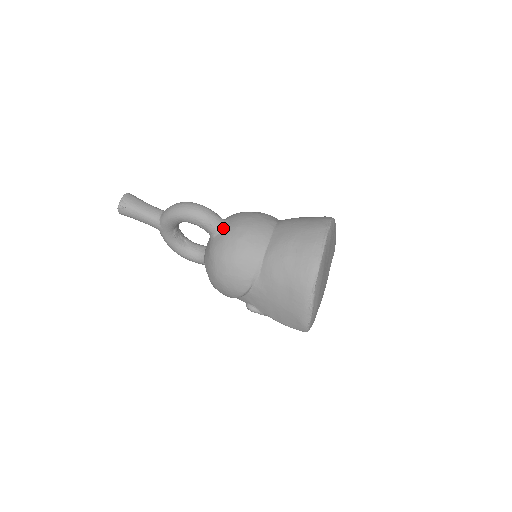
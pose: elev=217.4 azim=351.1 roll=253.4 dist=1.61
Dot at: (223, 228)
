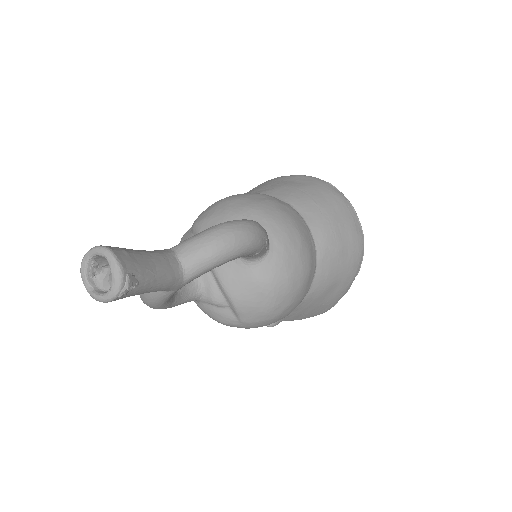
Dot at: (269, 242)
